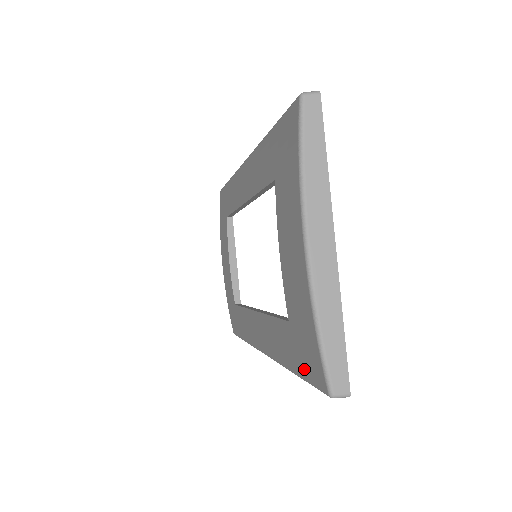
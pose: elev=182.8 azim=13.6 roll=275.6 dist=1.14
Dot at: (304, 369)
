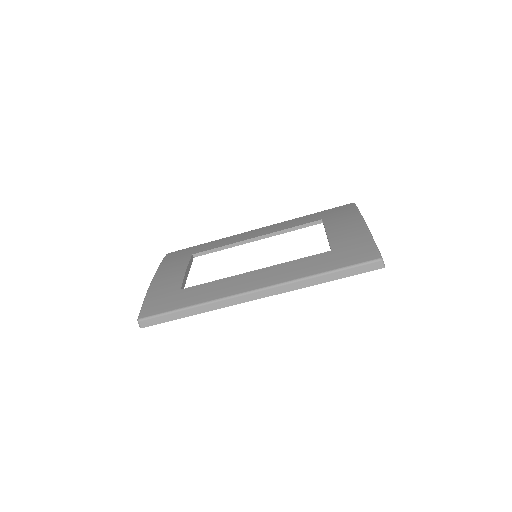
Dot at: (347, 261)
